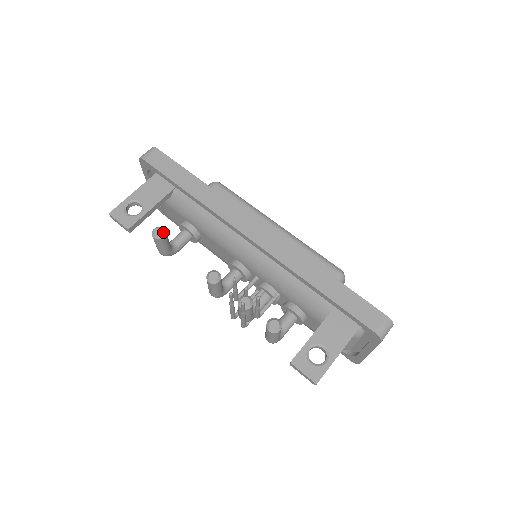
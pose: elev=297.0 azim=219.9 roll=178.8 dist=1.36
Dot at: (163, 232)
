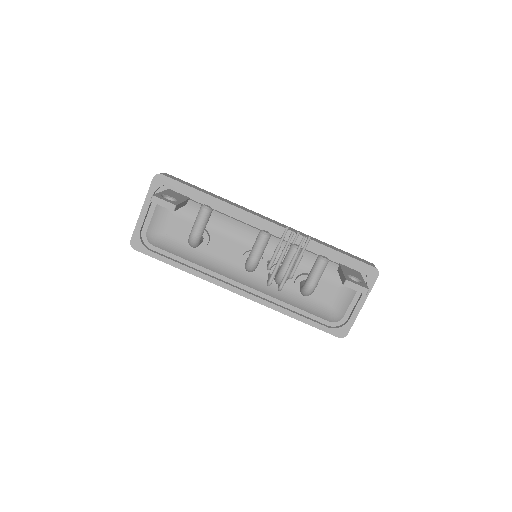
Dot at: occluded
